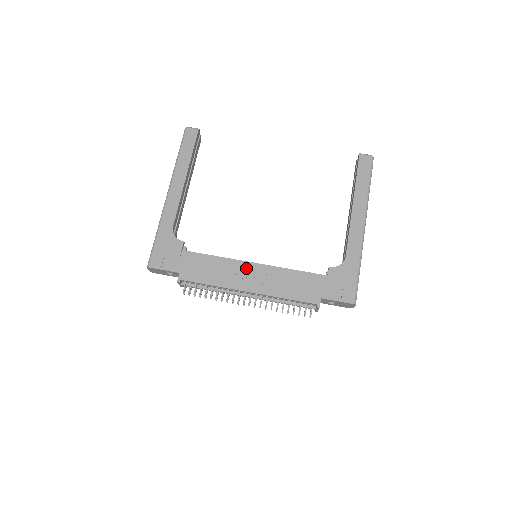
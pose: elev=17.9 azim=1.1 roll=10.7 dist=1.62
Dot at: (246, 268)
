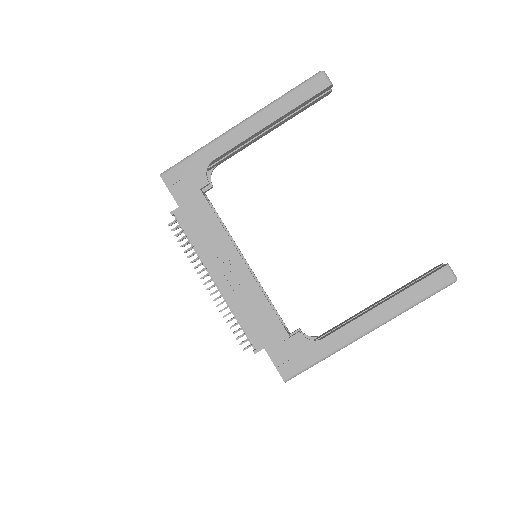
Dot at: (234, 260)
